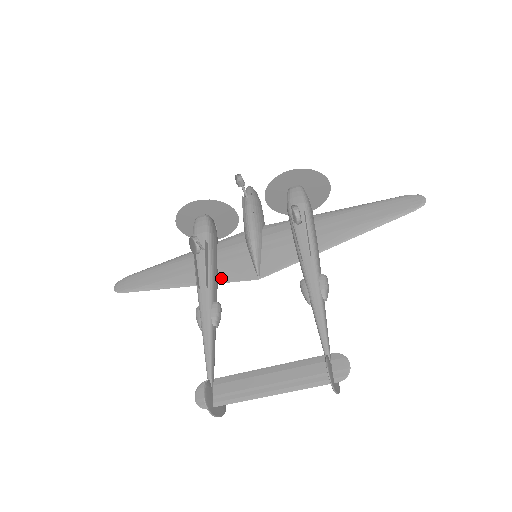
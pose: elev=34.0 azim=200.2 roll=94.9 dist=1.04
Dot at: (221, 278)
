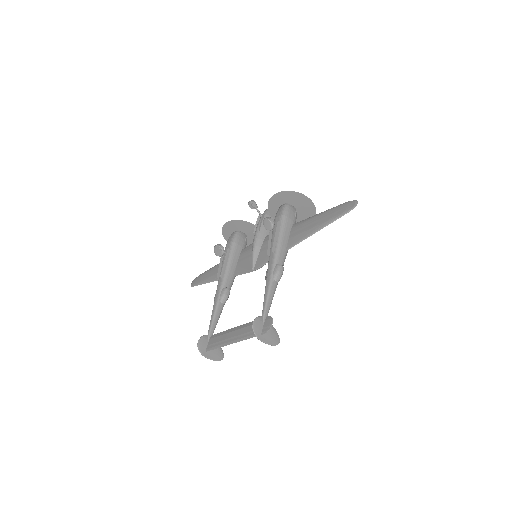
Dot at: (236, 272)
